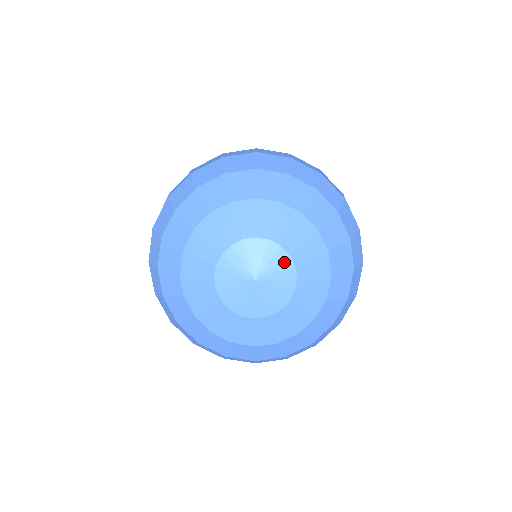
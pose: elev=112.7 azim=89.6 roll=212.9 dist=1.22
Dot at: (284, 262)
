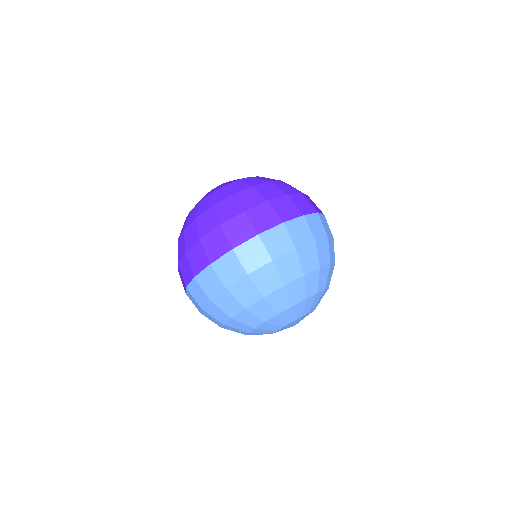
Dot at: occluded
